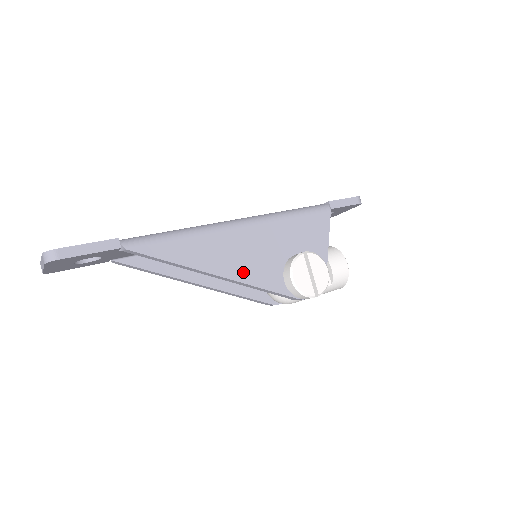
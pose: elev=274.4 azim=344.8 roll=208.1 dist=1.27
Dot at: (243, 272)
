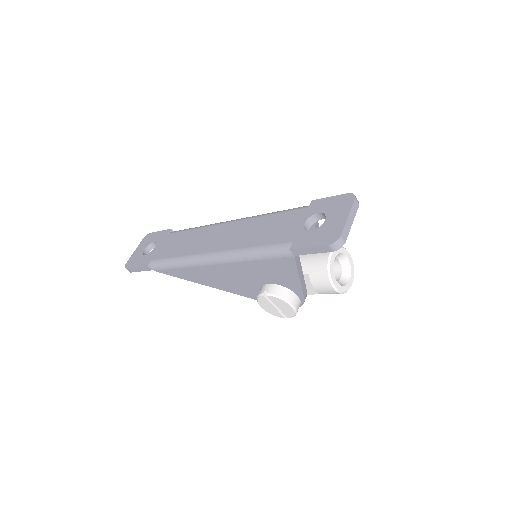
Dot at: (229, 288)
